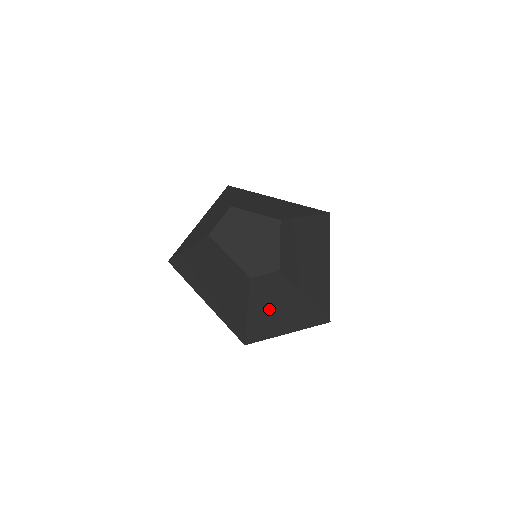
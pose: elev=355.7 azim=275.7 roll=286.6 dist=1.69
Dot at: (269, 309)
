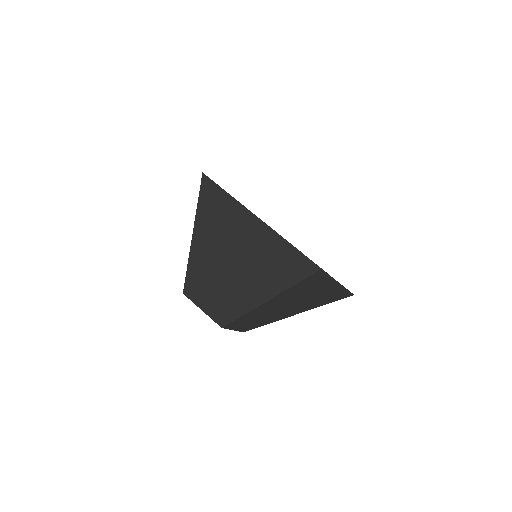
Dot at: occluded
